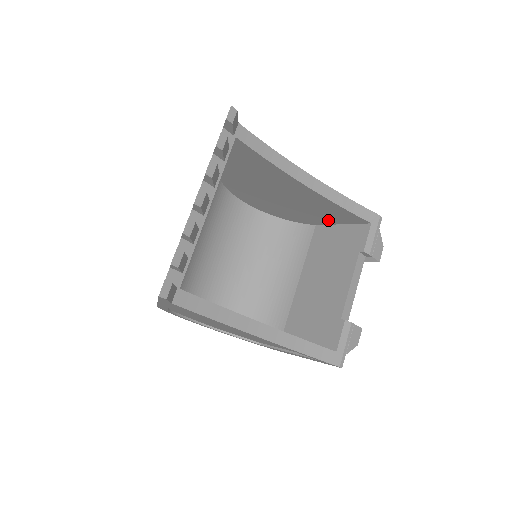
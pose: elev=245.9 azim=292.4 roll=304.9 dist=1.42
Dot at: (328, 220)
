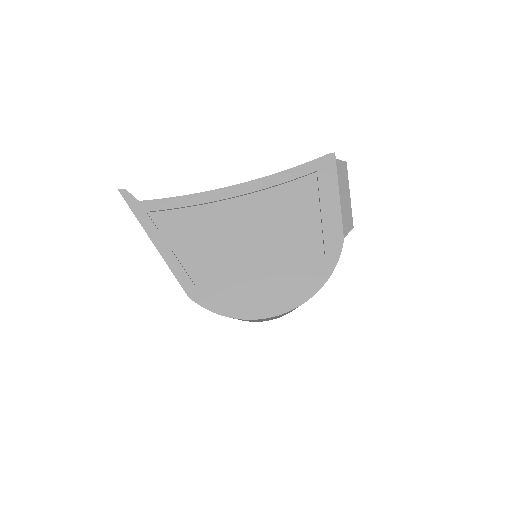
Dot at: occluded
